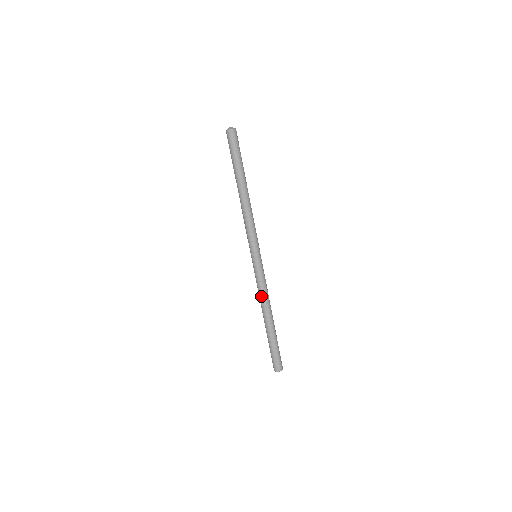
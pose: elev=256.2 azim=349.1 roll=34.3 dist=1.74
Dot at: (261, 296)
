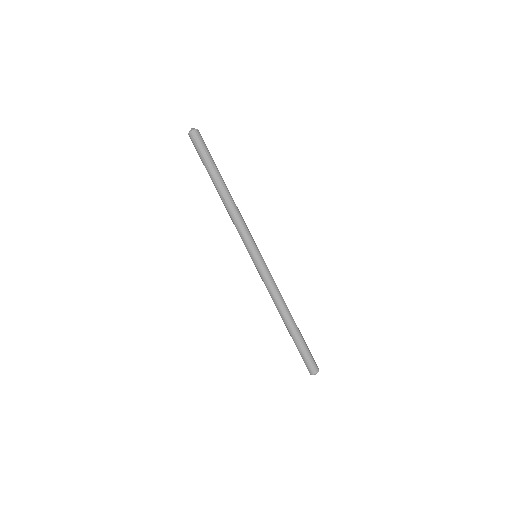
Dot at: (271, 297)
